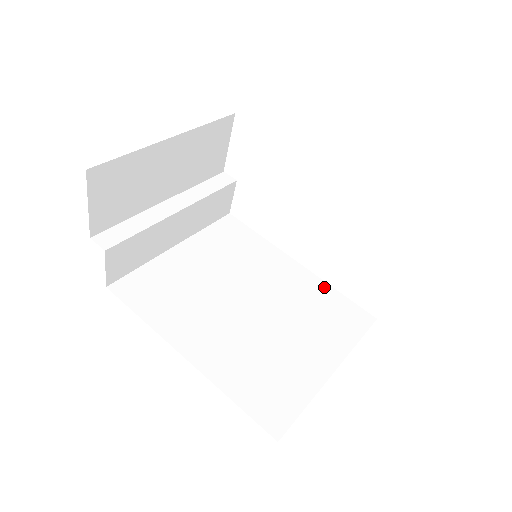
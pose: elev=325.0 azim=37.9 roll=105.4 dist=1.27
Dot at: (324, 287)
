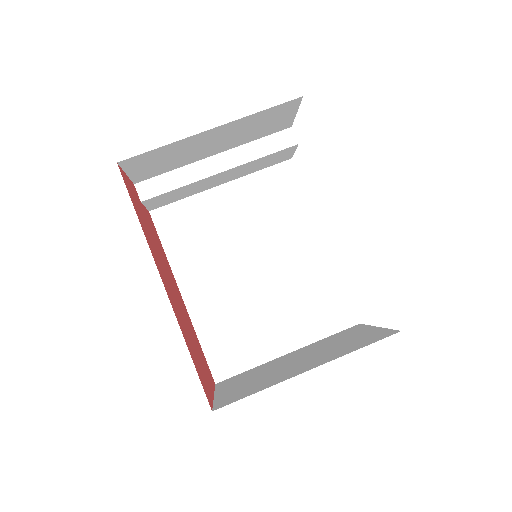
Dot at: (333, 275)
